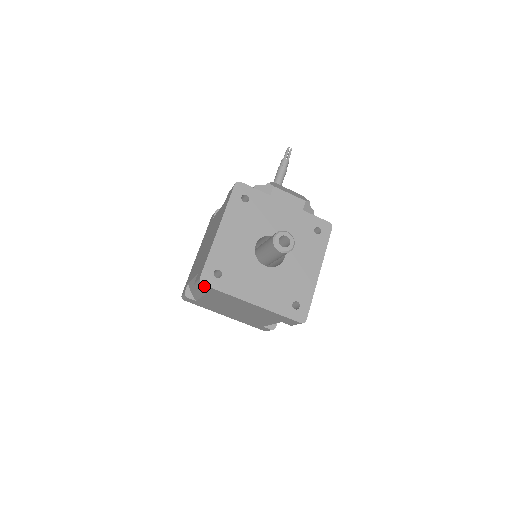
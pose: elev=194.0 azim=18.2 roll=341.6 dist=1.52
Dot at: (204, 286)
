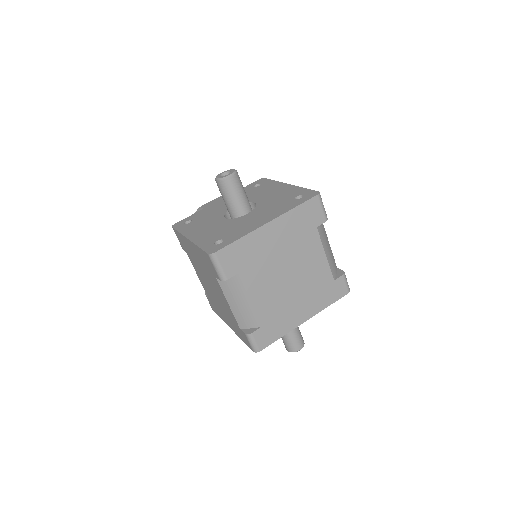
Dot at: (219, 256)
